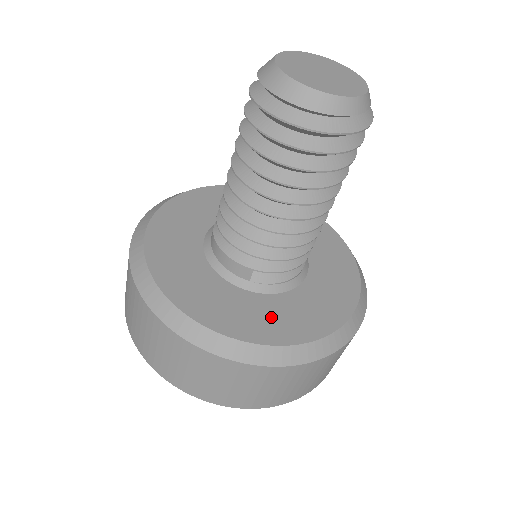
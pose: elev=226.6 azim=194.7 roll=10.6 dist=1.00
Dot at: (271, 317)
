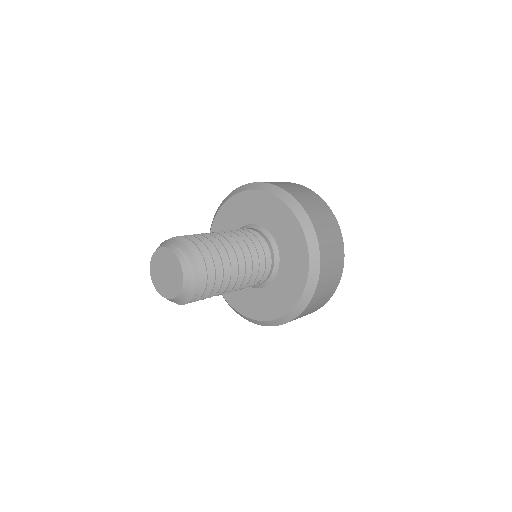
Dot at: occluded
